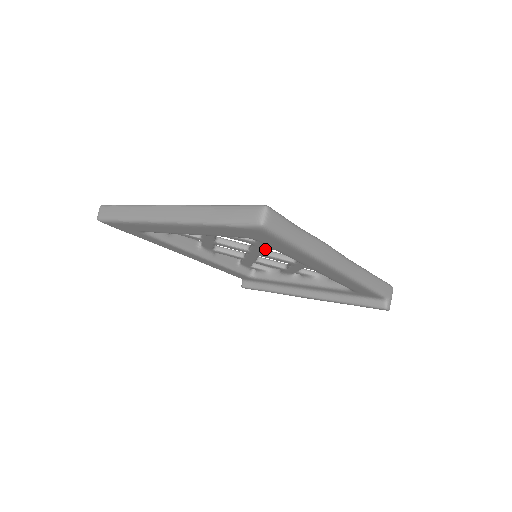
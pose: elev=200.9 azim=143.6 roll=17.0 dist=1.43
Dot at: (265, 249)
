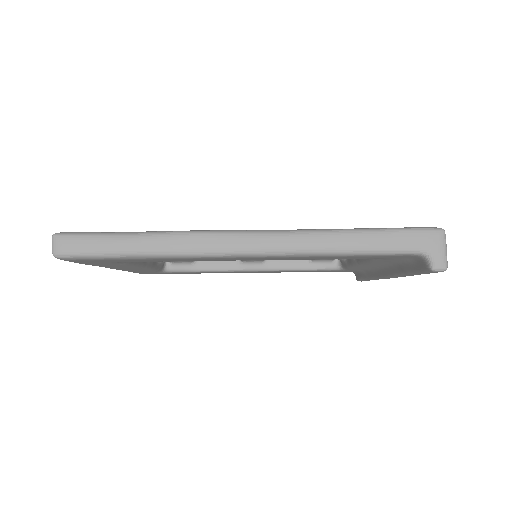
Dot at: occluded
